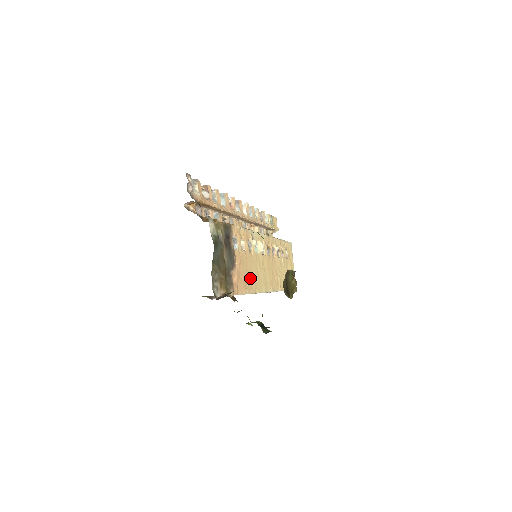
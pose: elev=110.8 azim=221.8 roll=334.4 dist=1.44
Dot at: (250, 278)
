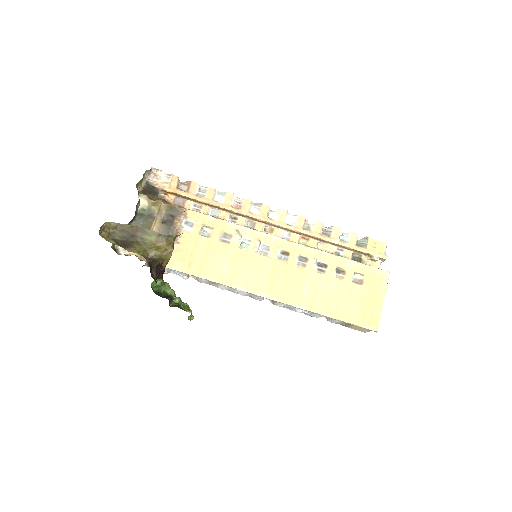
Dot at: (209, 264)
